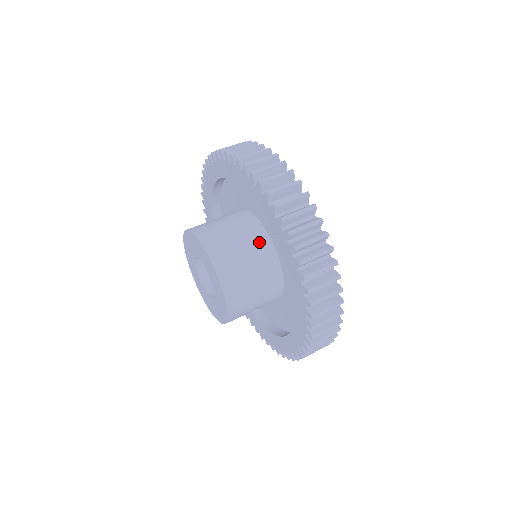
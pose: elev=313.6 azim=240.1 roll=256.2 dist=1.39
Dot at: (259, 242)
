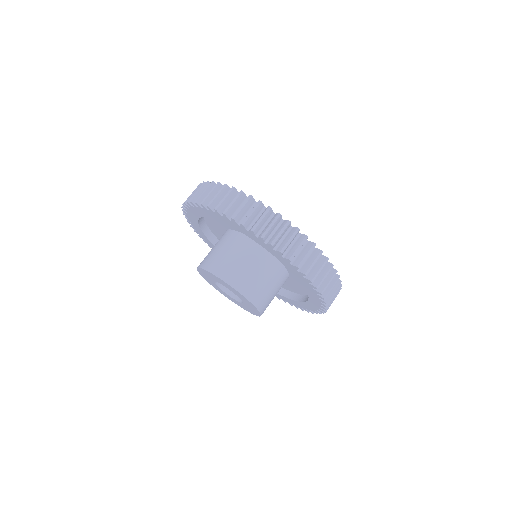
Dot at: (265, 260)
